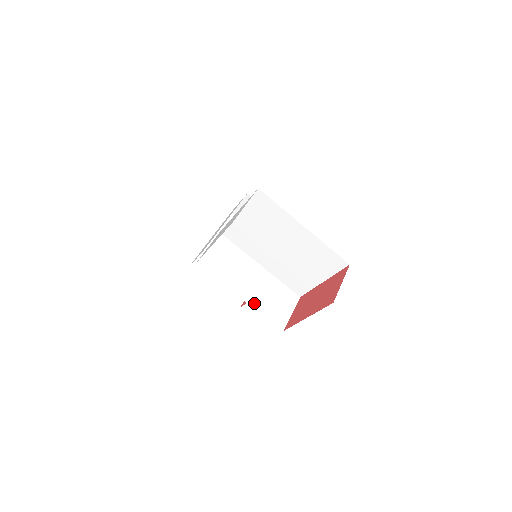
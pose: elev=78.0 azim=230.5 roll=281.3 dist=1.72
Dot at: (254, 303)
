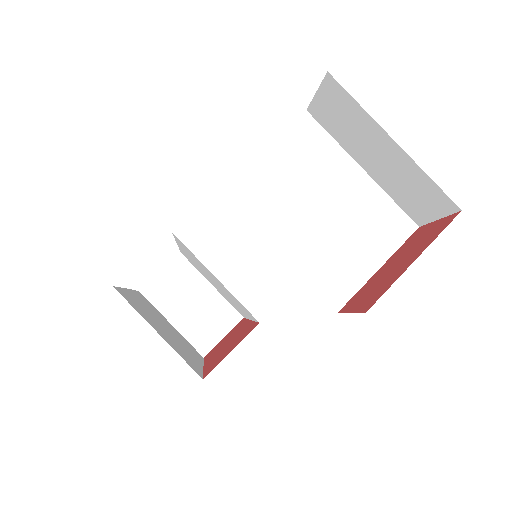
Dot at: occluded
